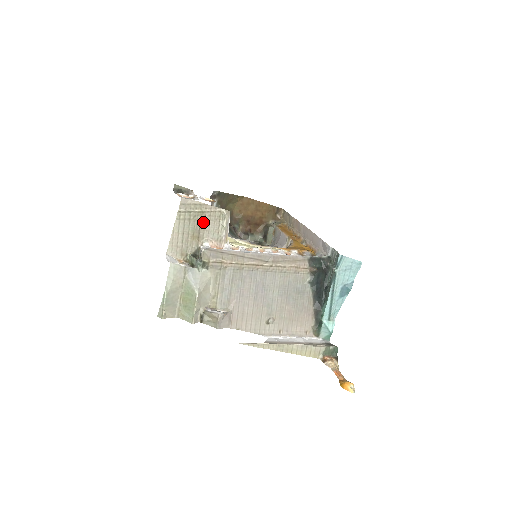
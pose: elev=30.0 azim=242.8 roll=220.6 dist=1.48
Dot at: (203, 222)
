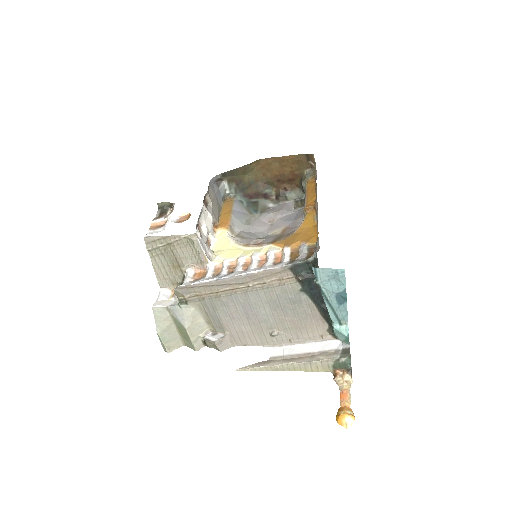
Dot at: (175, 252)
